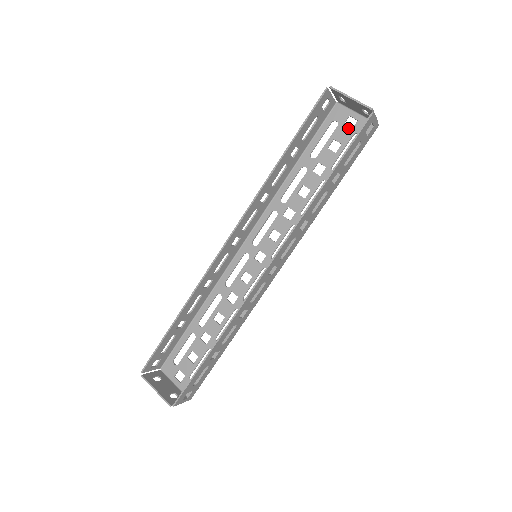
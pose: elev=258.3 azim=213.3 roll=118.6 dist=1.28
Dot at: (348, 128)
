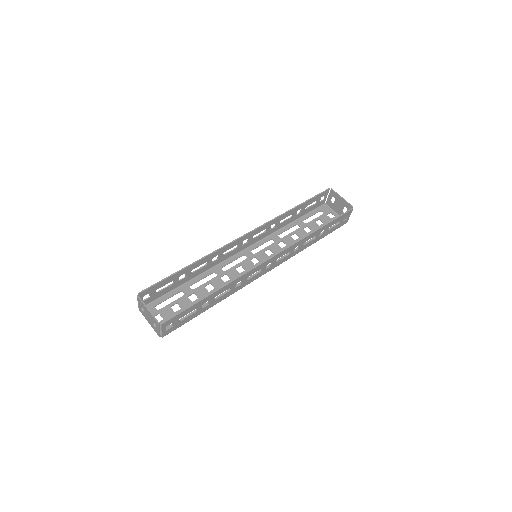
Dot at: (329, 217)
